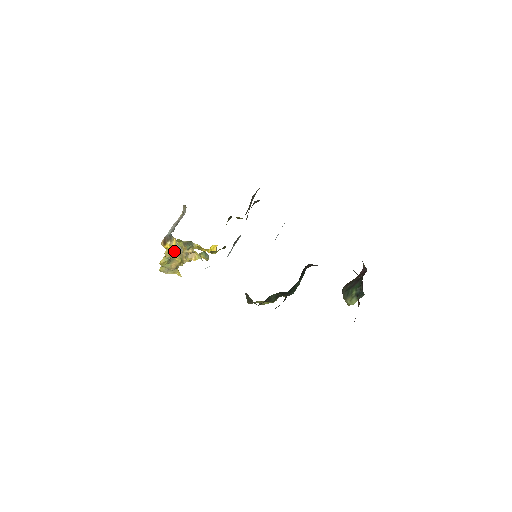
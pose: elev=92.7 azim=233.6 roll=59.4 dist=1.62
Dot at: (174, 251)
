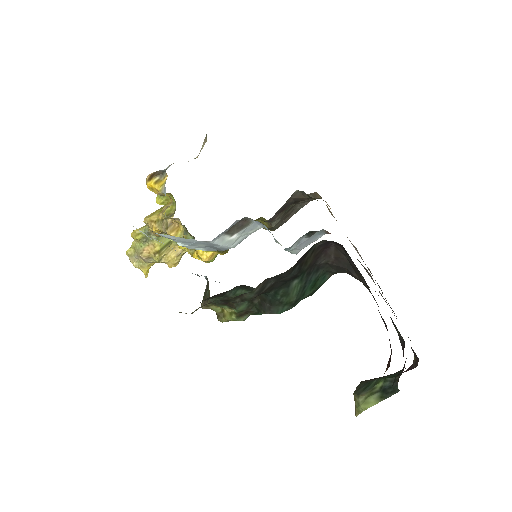
Dot at: occluded
